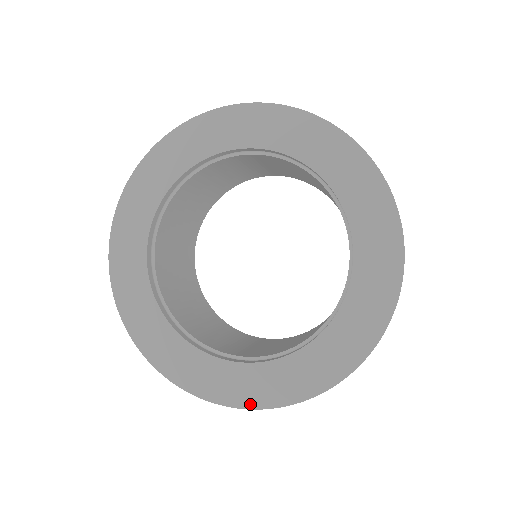
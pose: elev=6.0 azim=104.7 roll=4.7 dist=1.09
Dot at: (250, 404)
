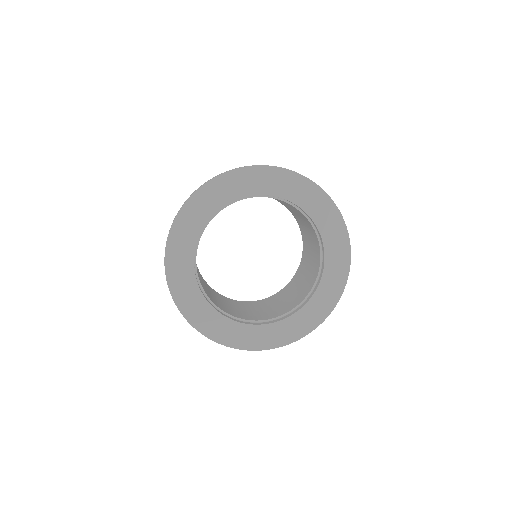
Dot at: (260, 348)
